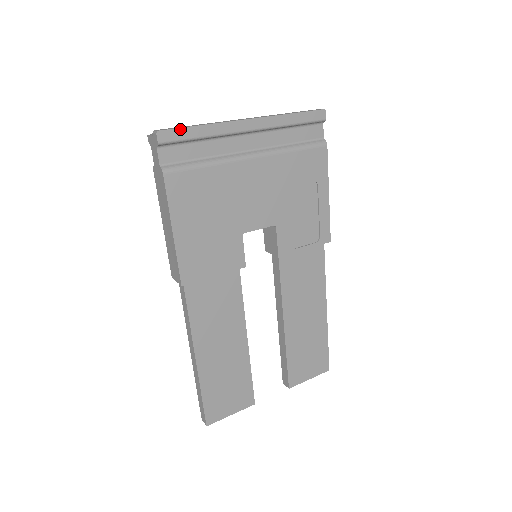
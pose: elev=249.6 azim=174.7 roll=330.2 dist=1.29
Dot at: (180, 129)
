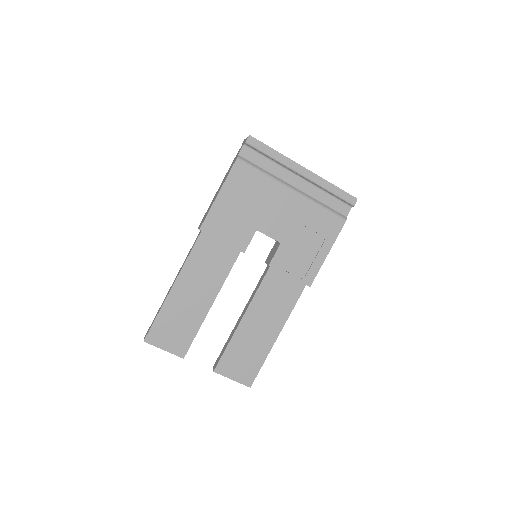
Dot at: (263, 144)
